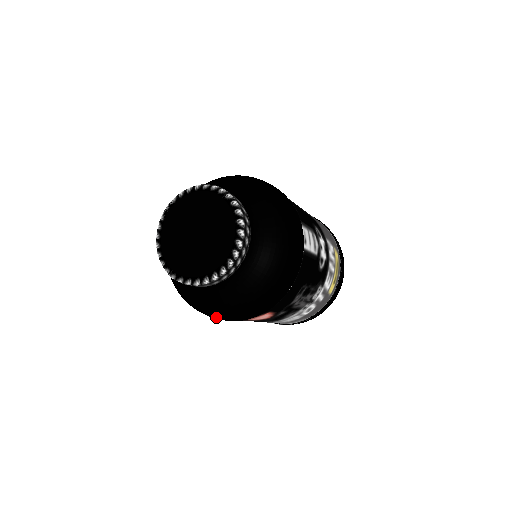
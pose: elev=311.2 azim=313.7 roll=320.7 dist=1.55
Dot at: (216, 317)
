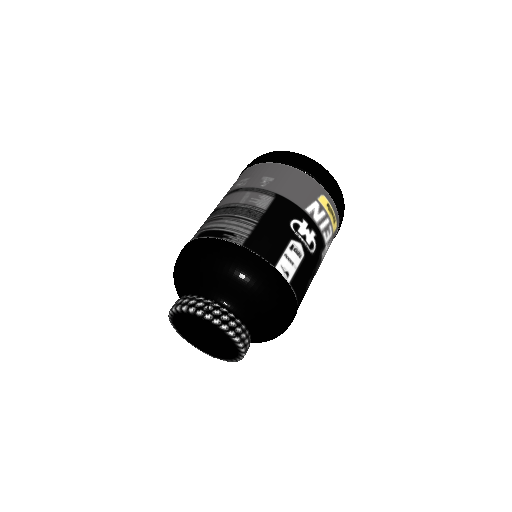
Dot at: occluded
